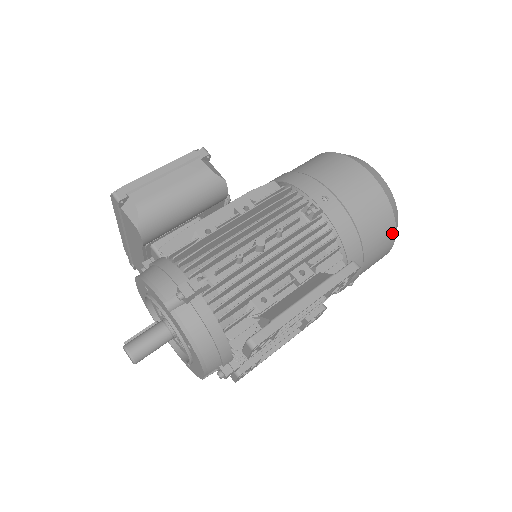
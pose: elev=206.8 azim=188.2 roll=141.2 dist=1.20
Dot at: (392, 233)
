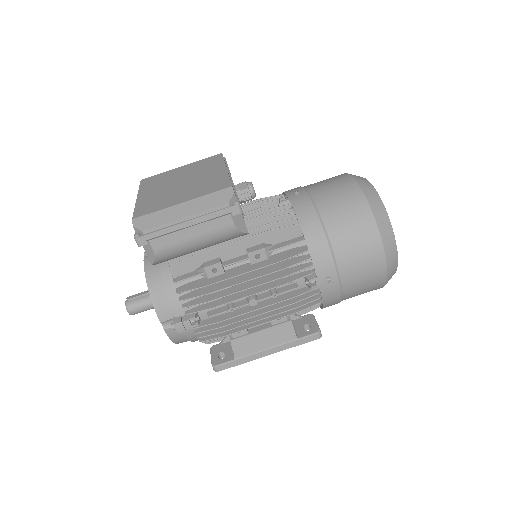
Dot at: occluded
